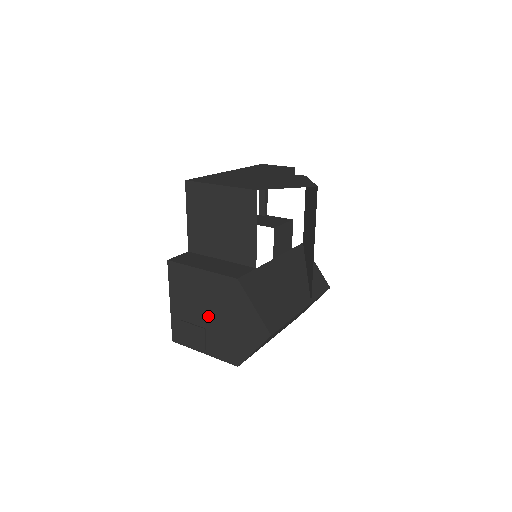
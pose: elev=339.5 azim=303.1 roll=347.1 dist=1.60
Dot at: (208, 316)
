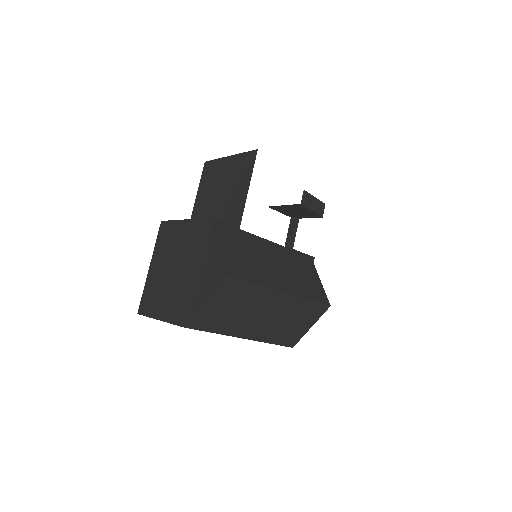
Dot at: (176, 271)
